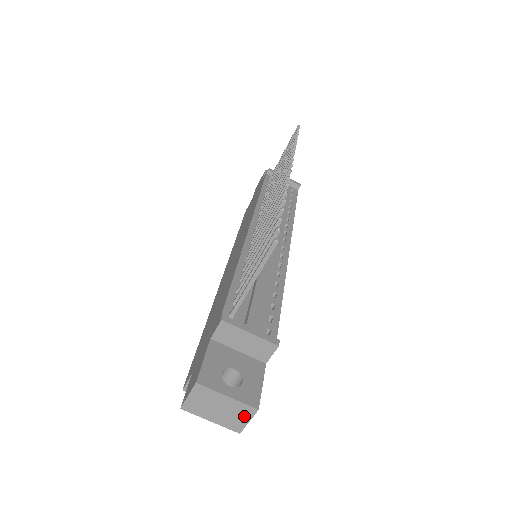
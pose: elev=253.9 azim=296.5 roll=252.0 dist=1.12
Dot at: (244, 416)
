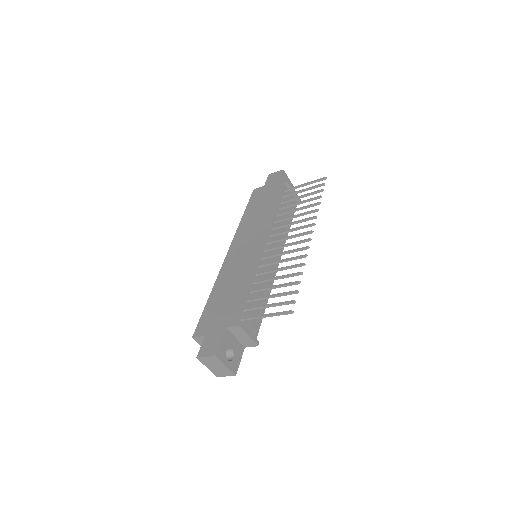
Dot at: (226, 374)
